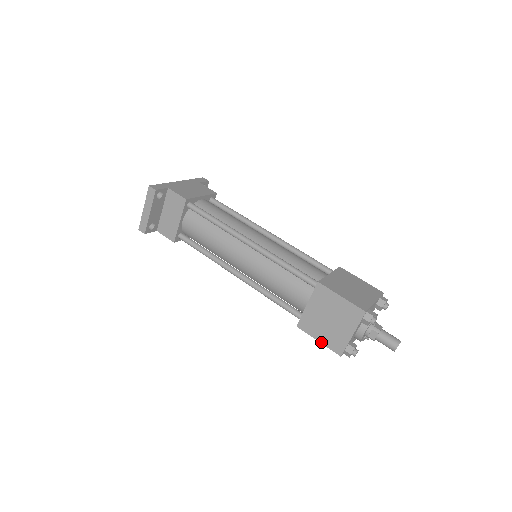
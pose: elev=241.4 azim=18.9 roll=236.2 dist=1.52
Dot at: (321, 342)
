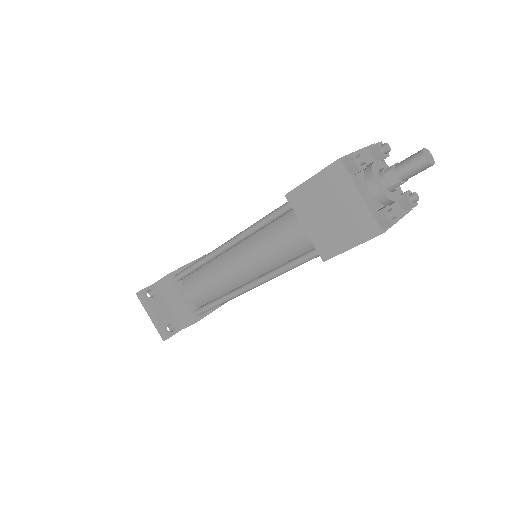
Dot at: (354, 246)
